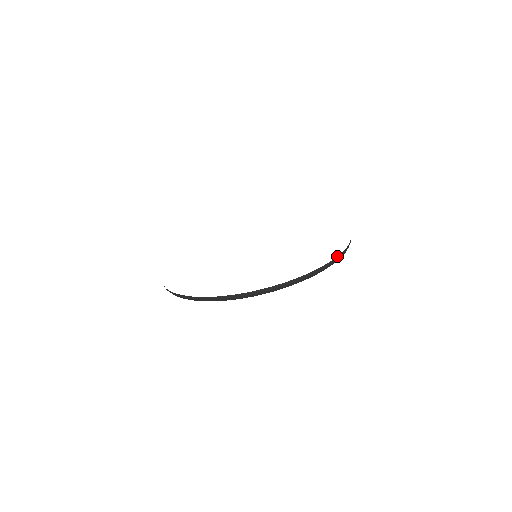
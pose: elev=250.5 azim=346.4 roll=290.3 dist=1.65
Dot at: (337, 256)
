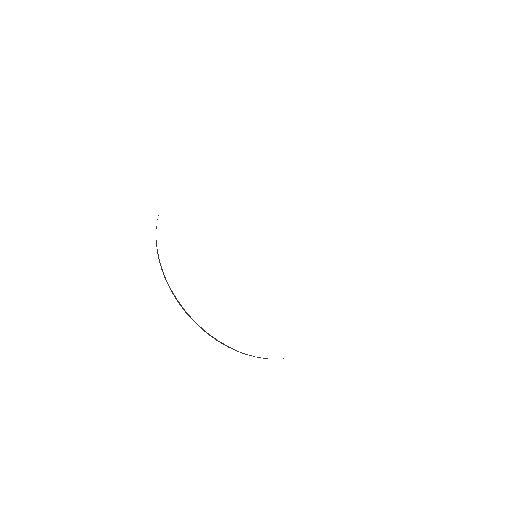
Dot at: occluded
